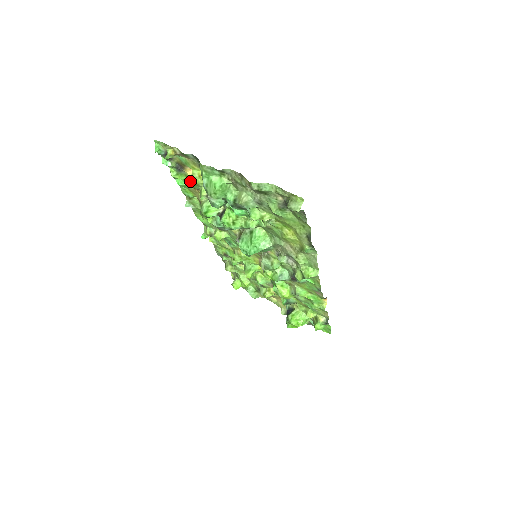
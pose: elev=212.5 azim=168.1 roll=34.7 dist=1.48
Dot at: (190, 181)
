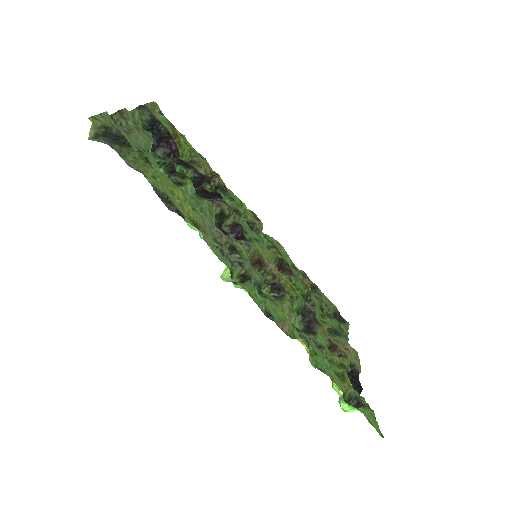
Dot at: (182, 146)
